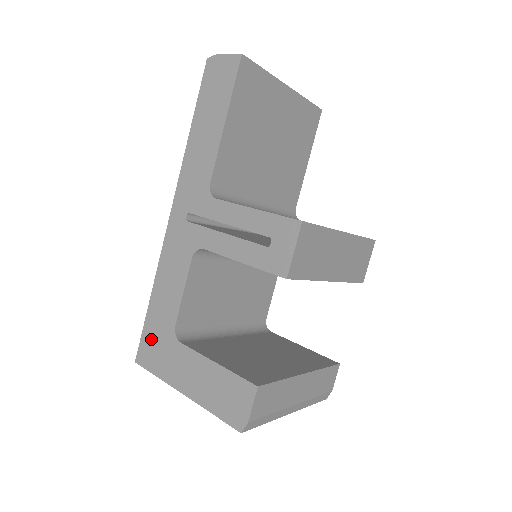
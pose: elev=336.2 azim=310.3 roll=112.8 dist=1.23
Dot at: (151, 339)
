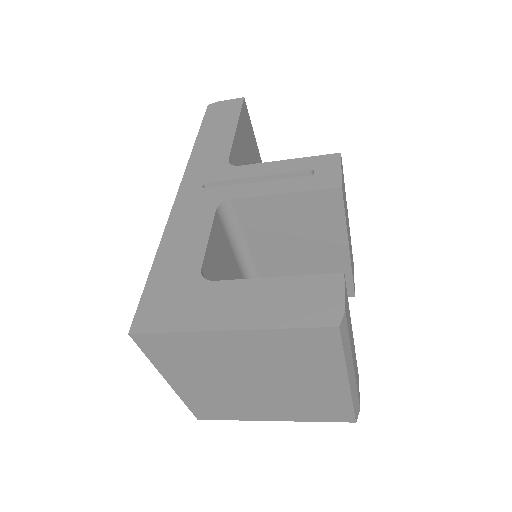
Dot at: (159, 297)
